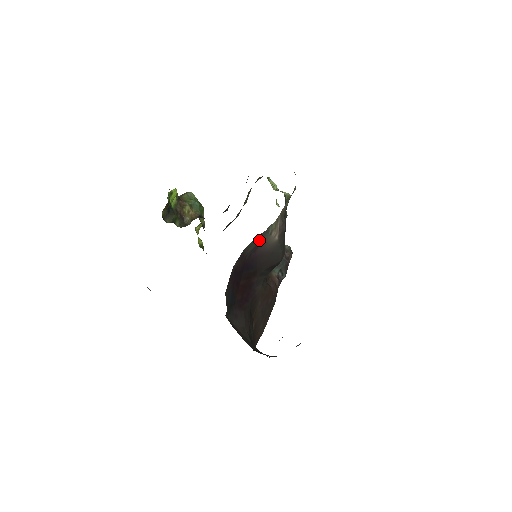
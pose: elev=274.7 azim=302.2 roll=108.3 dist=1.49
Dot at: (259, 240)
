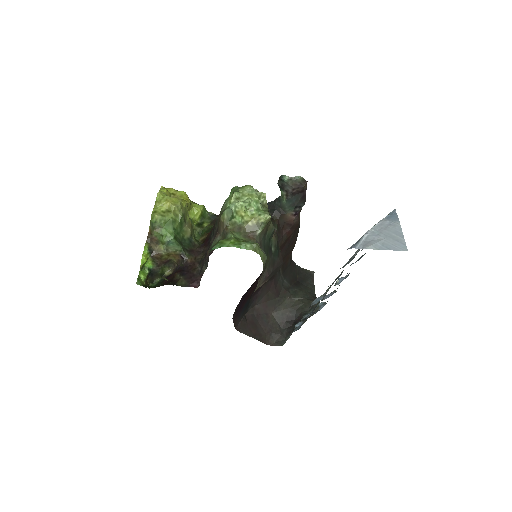
Dot at: occluded
